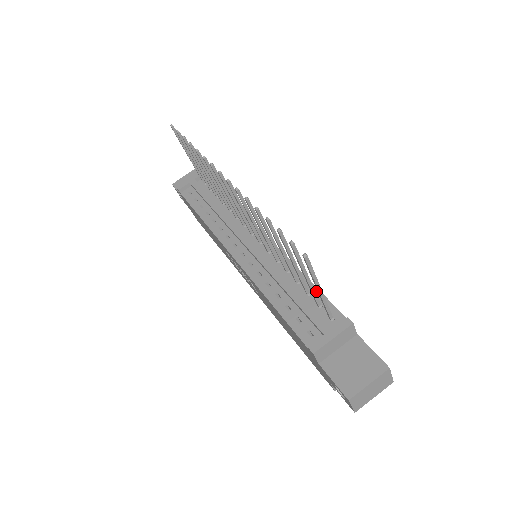
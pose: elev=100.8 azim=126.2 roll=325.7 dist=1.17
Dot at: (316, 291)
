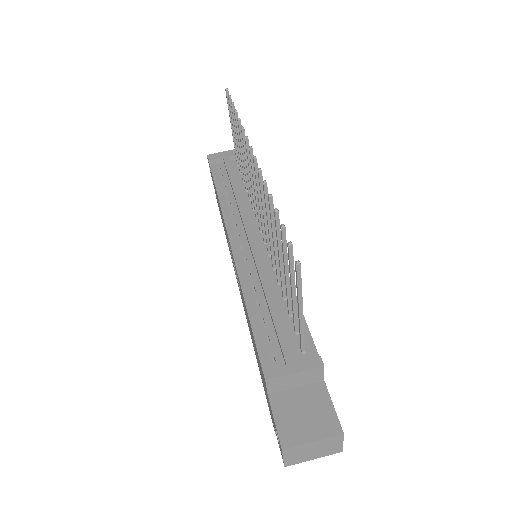
Dot at: occluded
